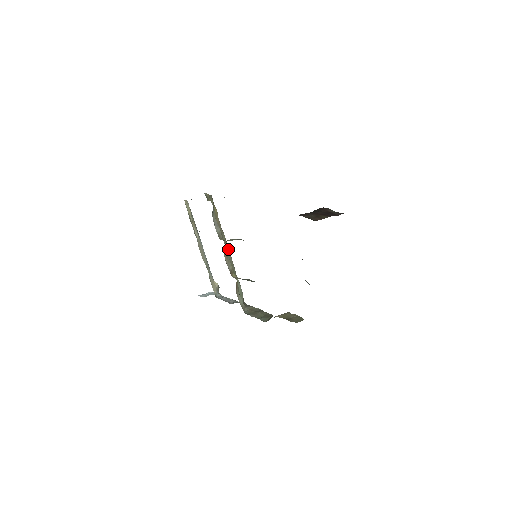
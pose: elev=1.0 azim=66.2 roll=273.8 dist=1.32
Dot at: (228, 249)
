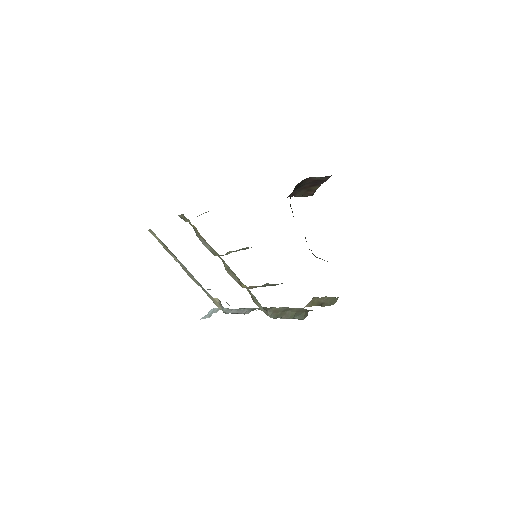
Dot at: (224, 261)
